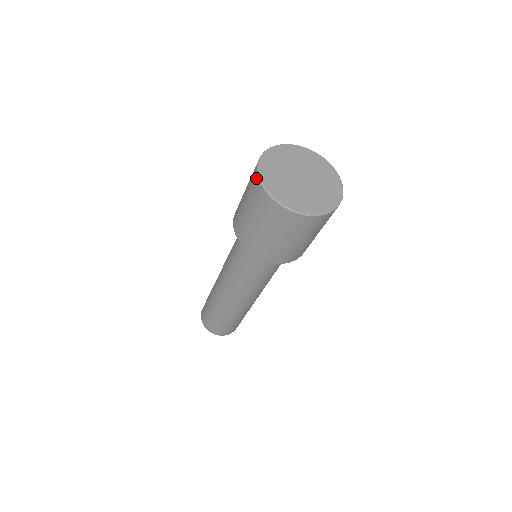
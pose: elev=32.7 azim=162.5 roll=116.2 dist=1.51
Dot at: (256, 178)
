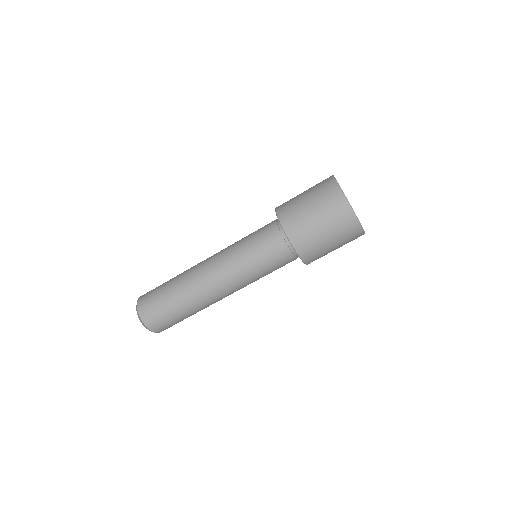
Dot at: (340, 195)
